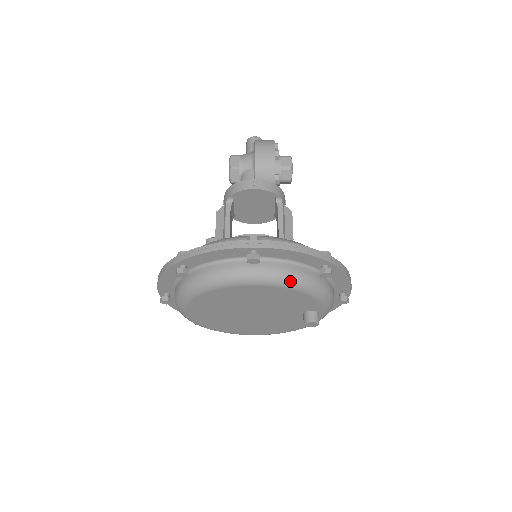
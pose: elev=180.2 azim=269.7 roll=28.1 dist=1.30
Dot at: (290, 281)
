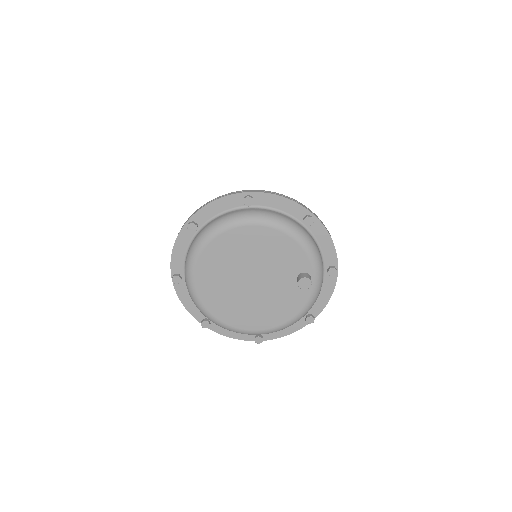
Dot at: (279, 222)
